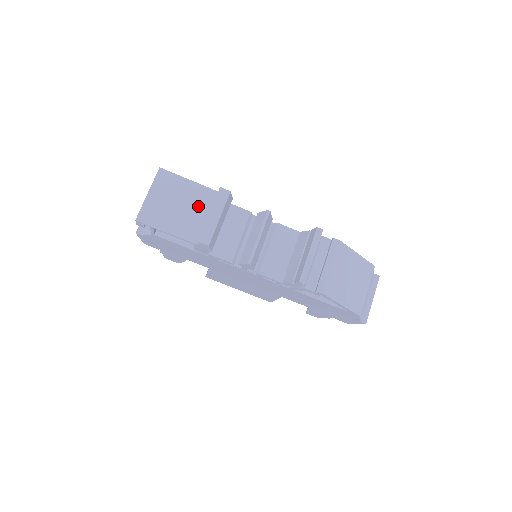
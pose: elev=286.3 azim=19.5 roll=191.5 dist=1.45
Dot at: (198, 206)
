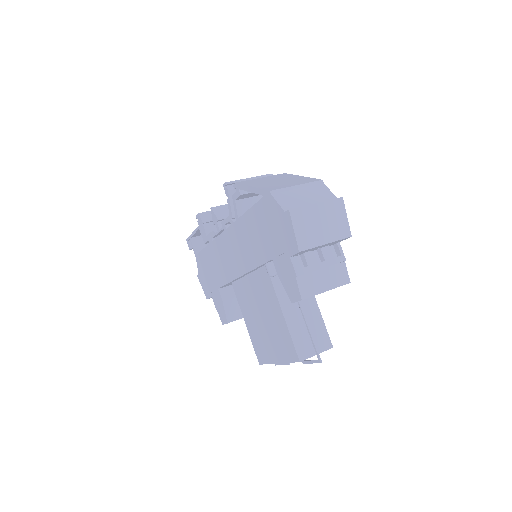
Dot at: occluded
